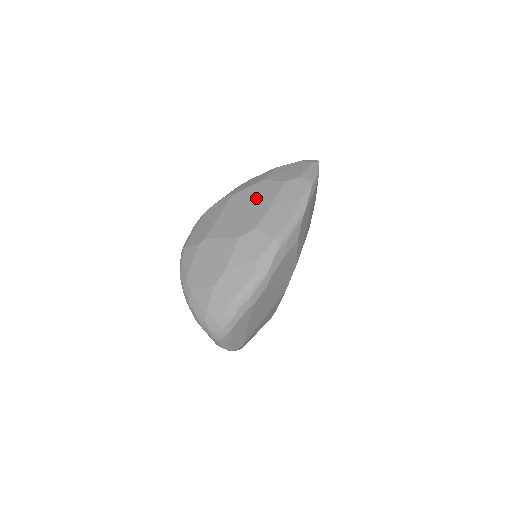
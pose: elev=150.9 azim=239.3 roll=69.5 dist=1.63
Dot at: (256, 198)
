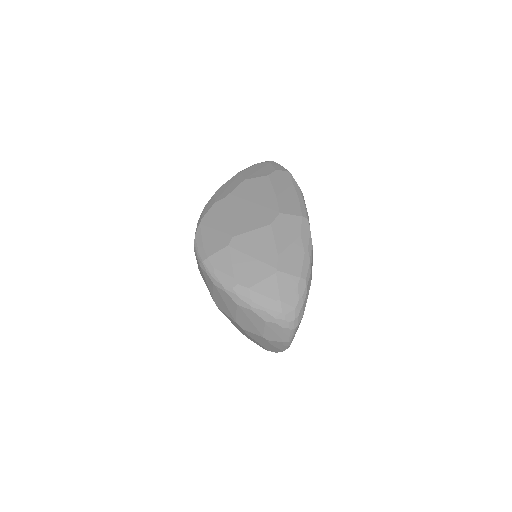
Dot at: (253, 193)
